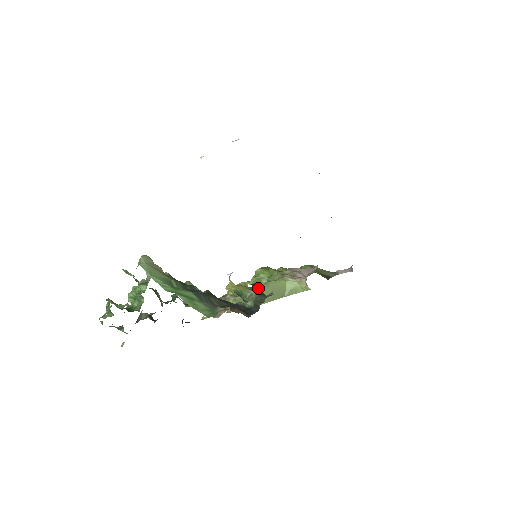
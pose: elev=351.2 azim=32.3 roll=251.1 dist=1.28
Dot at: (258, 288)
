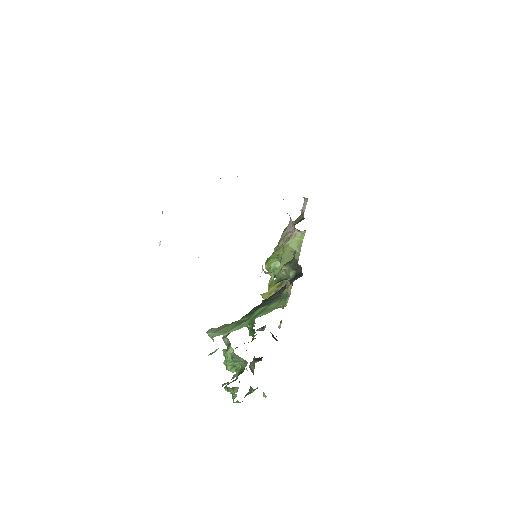
Dot at: occluded
